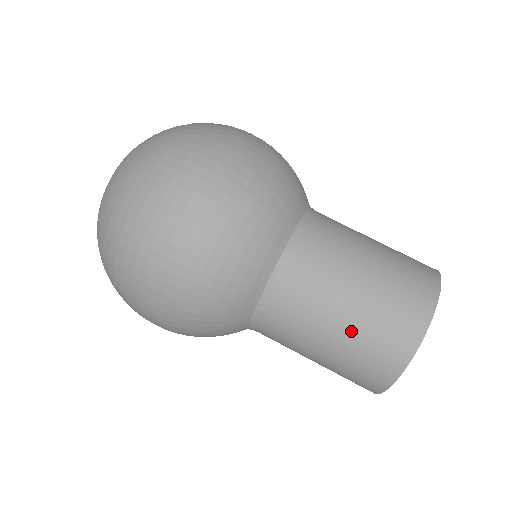
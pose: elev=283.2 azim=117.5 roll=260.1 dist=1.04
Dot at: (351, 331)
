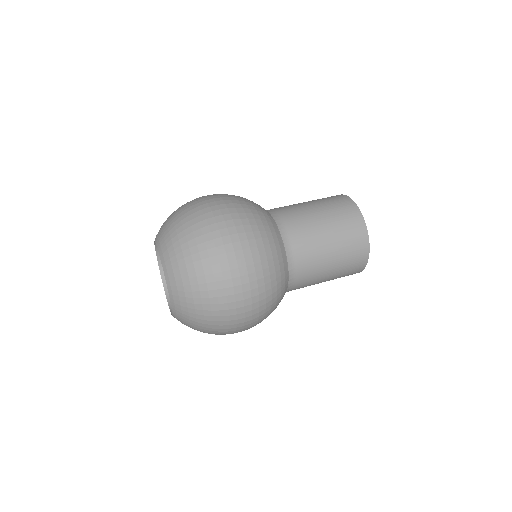
Dot at: (335, 236)
